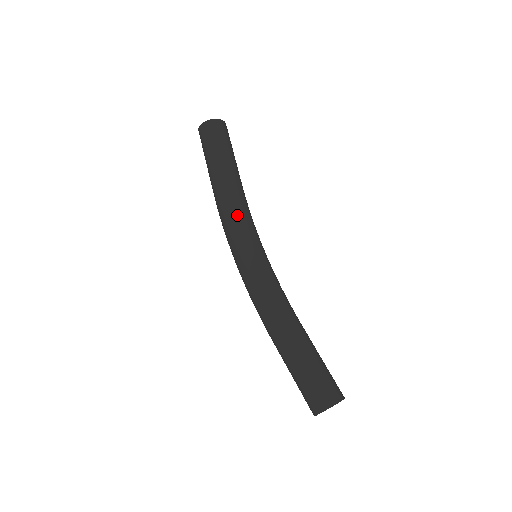
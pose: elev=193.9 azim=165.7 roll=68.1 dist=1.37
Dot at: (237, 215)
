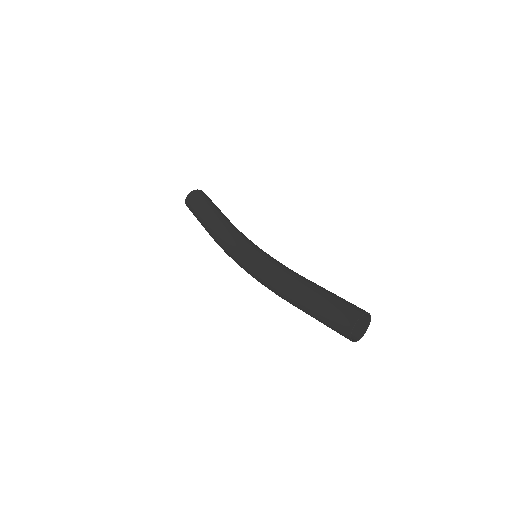
Dot at: (231, 232)
